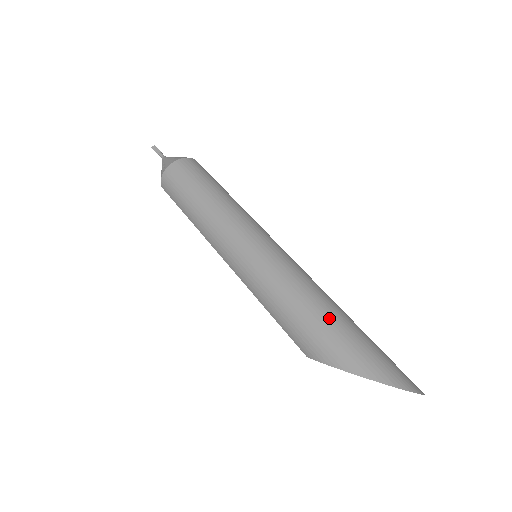
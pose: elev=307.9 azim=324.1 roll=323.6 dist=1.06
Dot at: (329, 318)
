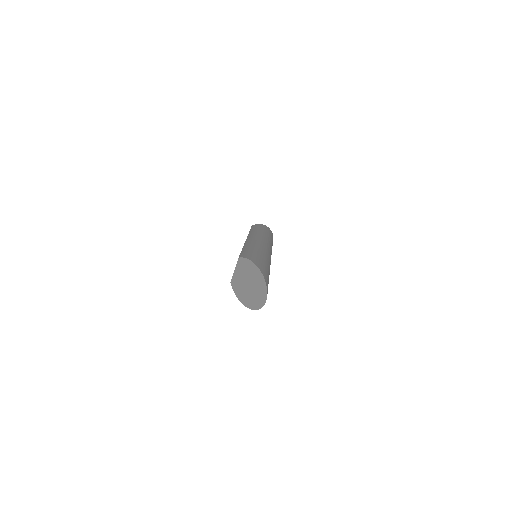
Dot at: (267, 263)
